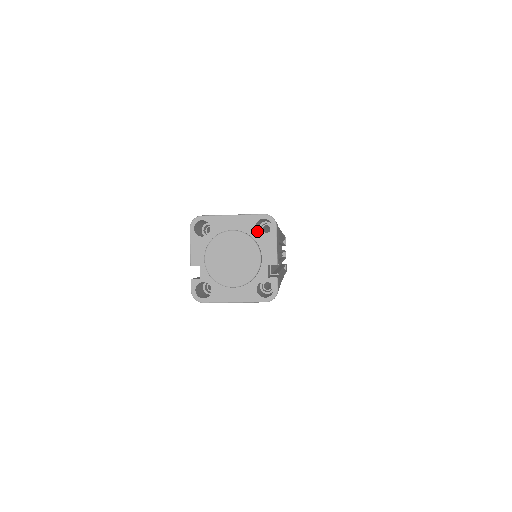
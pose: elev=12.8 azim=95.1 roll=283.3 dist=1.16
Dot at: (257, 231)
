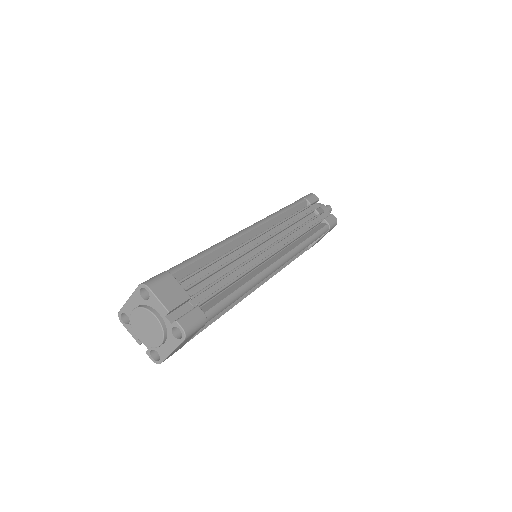
Dot at: (148, 297)
